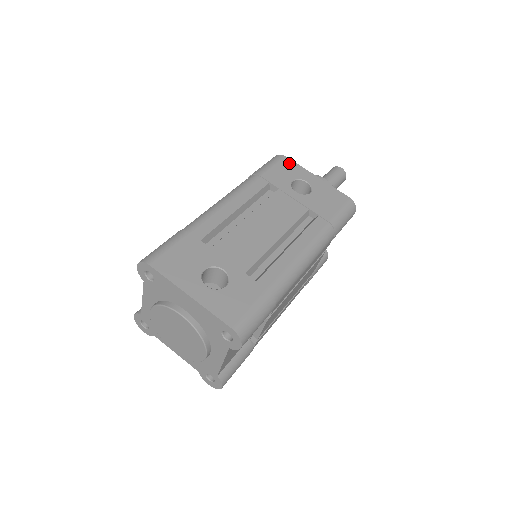
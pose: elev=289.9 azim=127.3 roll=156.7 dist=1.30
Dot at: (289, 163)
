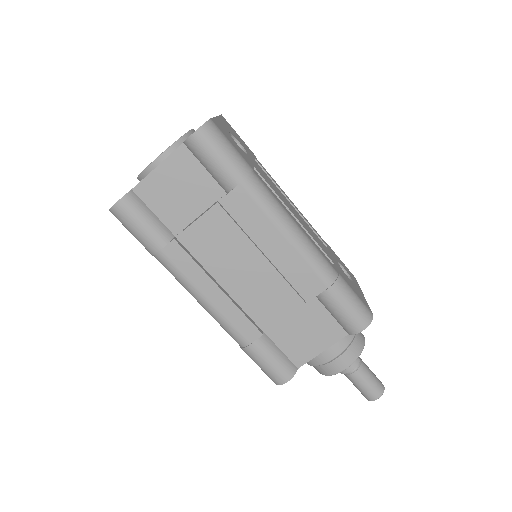
Dot at: (353, 276)
